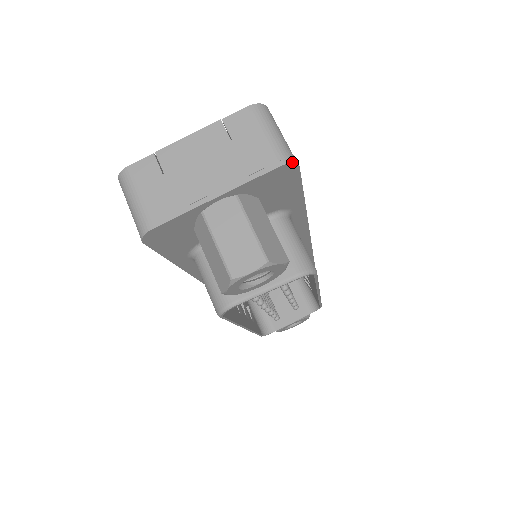
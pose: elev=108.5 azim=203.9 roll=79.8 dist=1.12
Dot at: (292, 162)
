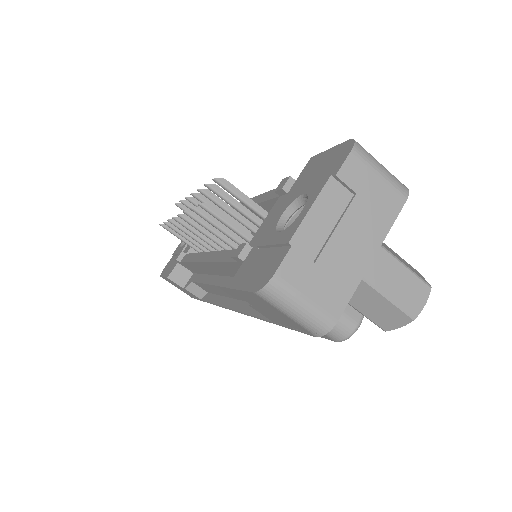
Dot at: (408, 189)
